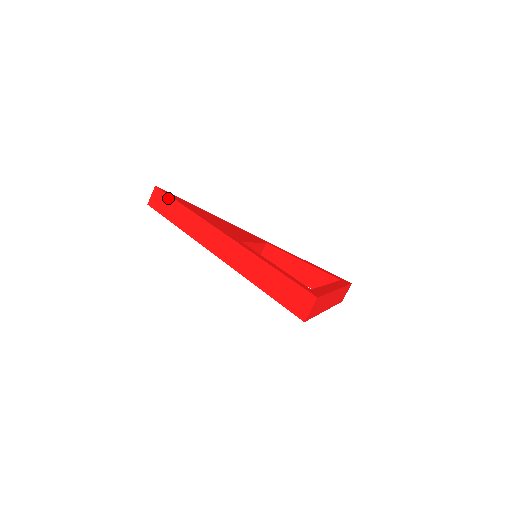
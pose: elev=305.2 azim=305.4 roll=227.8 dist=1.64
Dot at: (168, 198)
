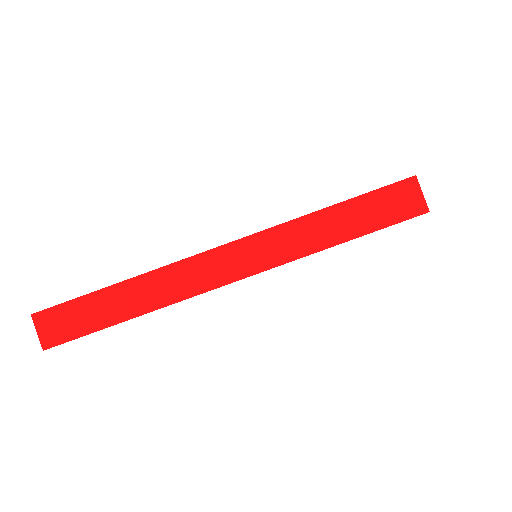
Dot at: (77, 303)
